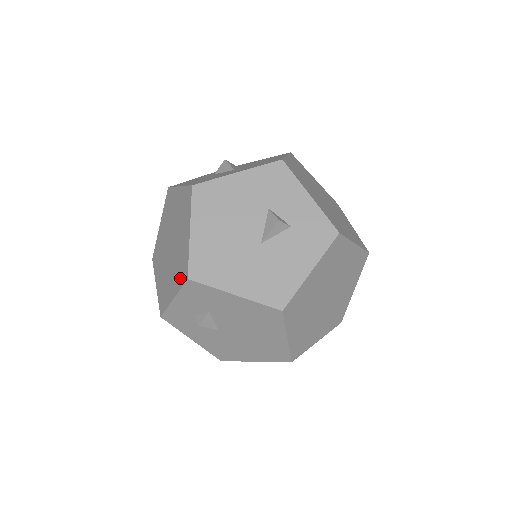
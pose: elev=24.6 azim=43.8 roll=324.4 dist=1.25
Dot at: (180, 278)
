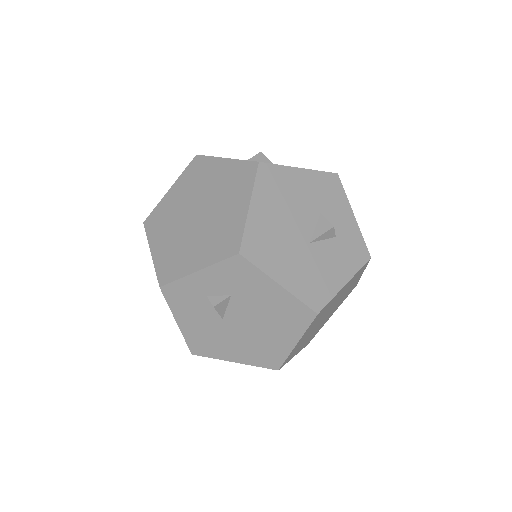
Dot at: (220, 250)
